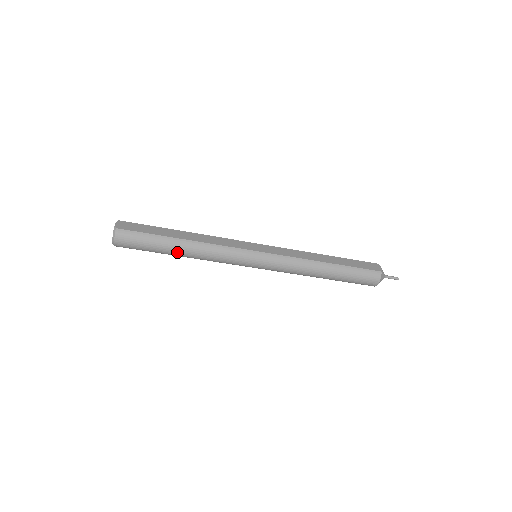
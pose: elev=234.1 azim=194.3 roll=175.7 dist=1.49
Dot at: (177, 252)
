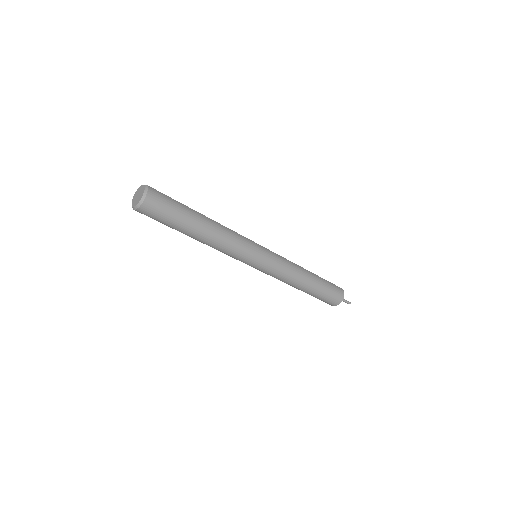
Dot at: (200, 227)
